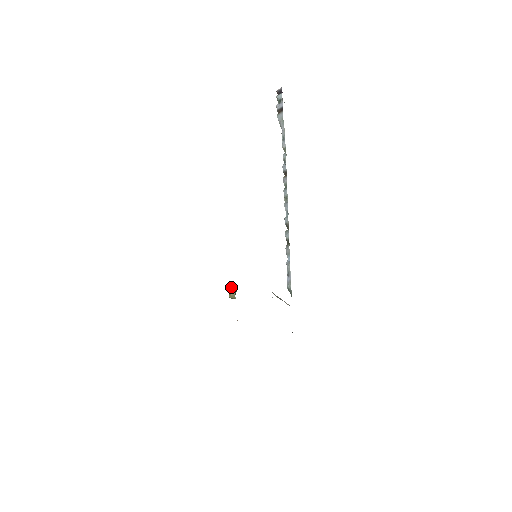
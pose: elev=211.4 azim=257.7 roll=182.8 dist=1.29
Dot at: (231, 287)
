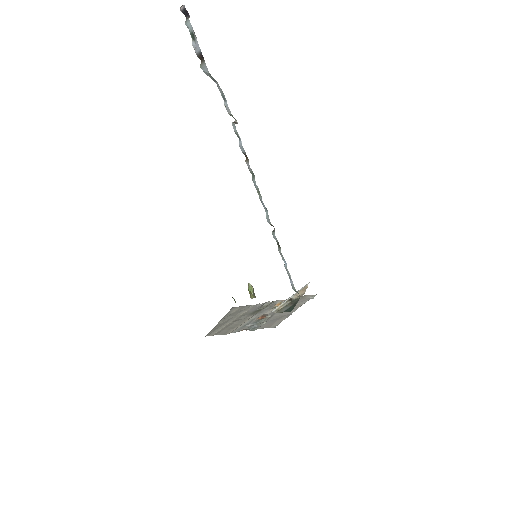
Dot at: (248, 290)
